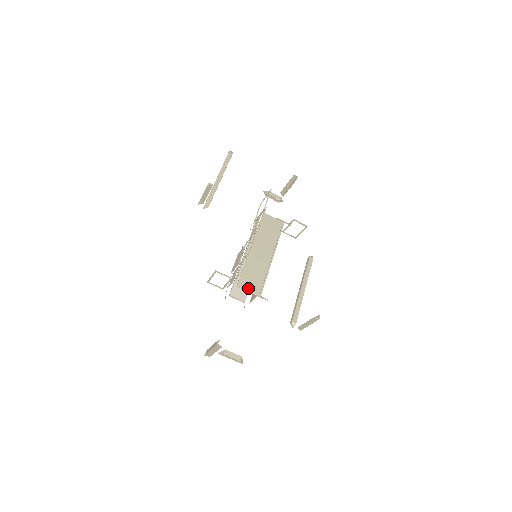
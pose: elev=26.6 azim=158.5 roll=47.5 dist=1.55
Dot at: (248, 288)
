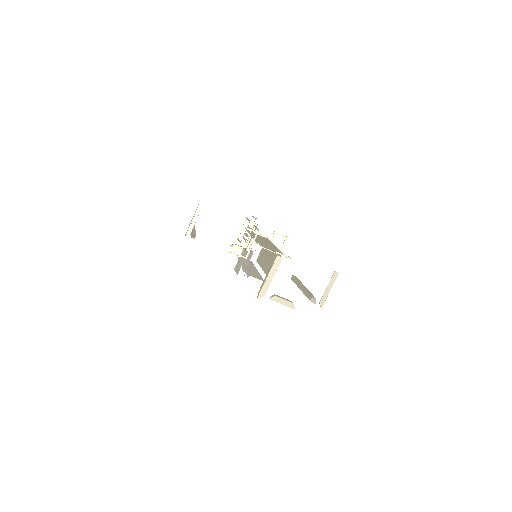
Dot at: (271, 250)
